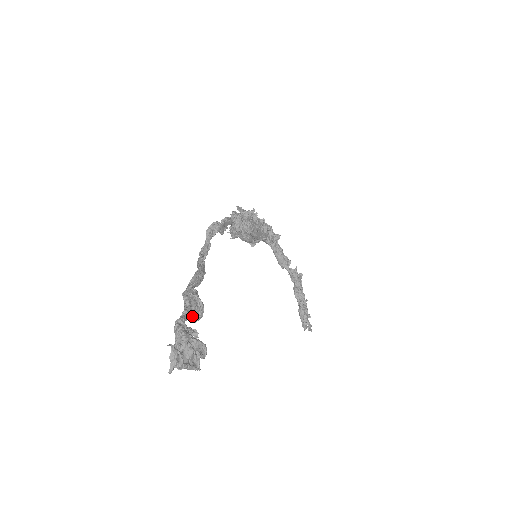
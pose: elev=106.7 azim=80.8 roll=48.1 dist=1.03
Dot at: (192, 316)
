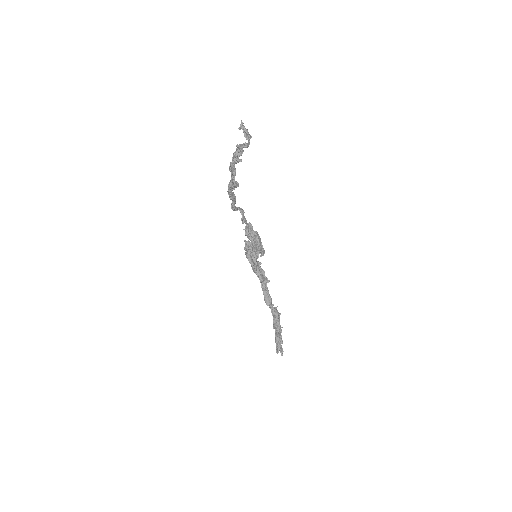
Dot at: (234, 180)
